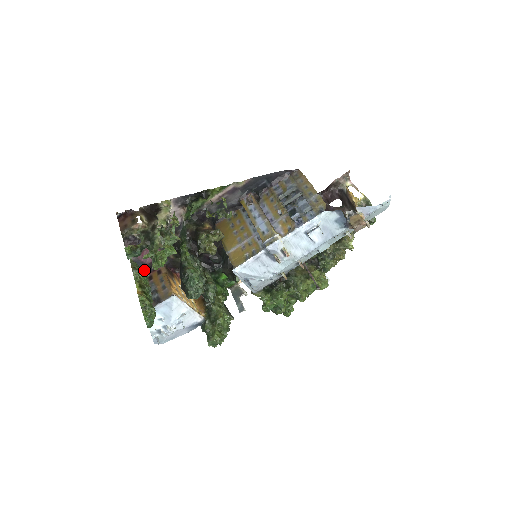
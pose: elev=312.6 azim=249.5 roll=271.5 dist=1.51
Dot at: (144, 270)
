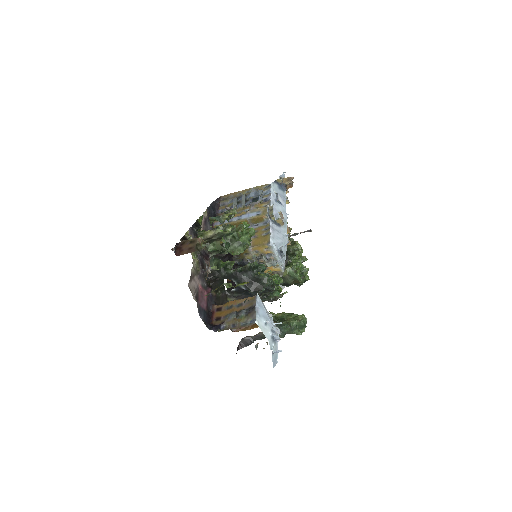
Dot at: occluded
